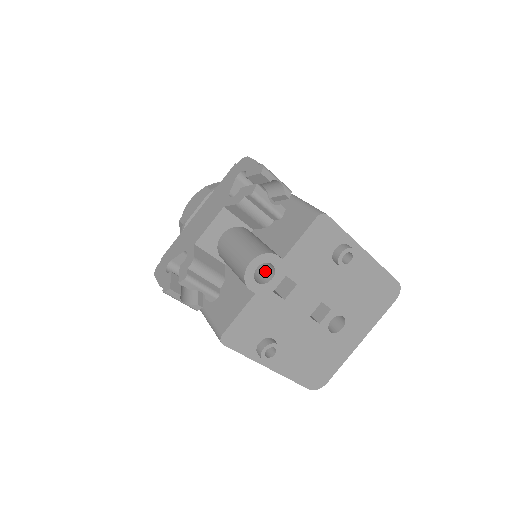
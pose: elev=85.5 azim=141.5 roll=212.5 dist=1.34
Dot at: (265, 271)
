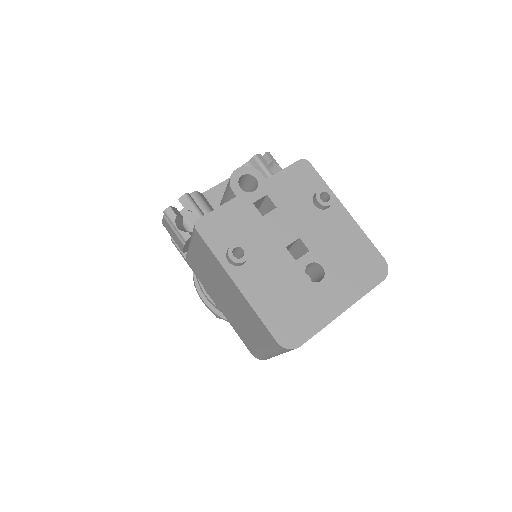
Dot at: occluded
